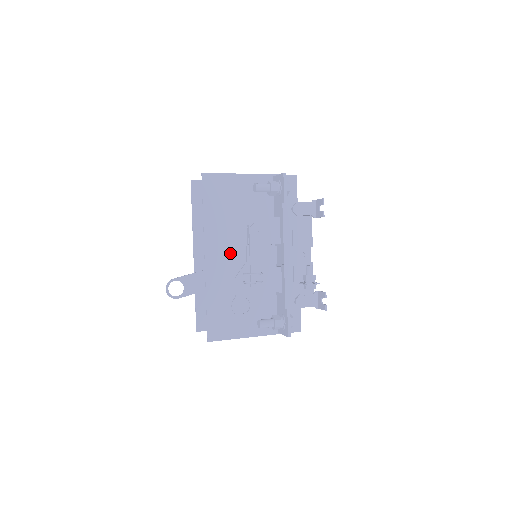
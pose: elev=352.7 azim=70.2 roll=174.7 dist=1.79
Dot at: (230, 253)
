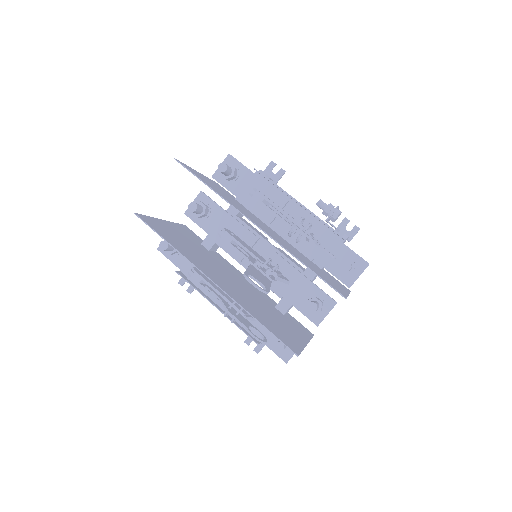
Dot at: (260, 225)
